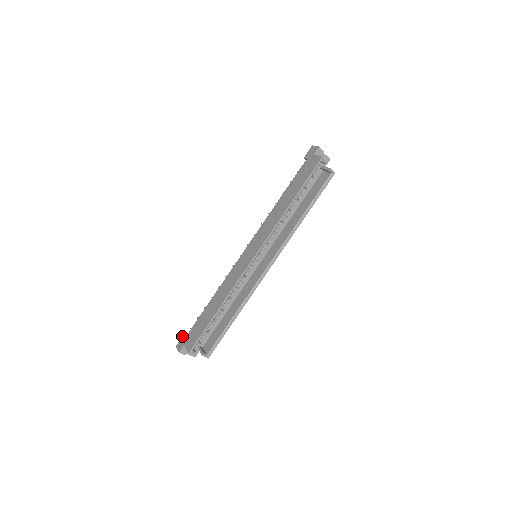
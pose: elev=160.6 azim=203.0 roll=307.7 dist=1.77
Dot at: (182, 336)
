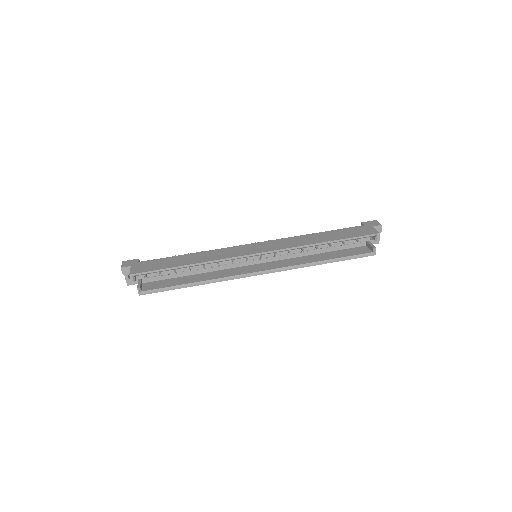
Dot at: occluded
